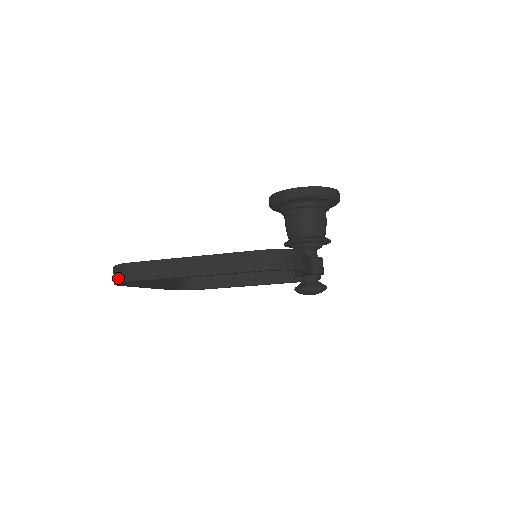
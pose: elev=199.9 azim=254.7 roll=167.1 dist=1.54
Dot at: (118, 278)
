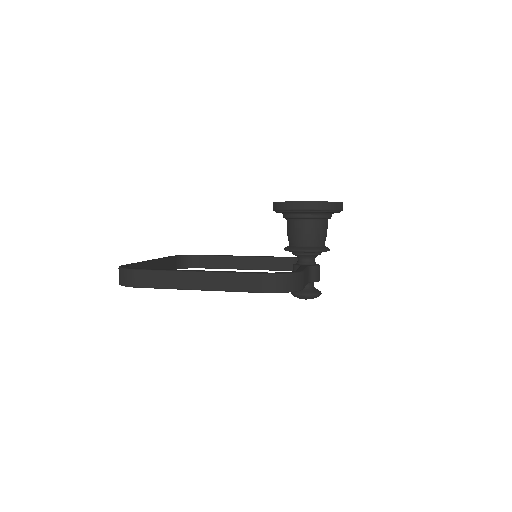
Dot at: (124, 282)
